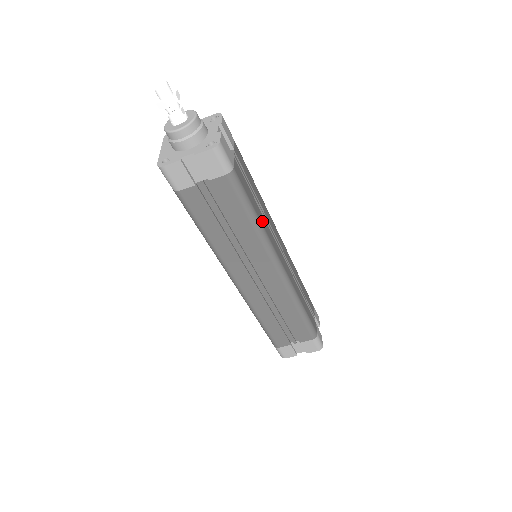
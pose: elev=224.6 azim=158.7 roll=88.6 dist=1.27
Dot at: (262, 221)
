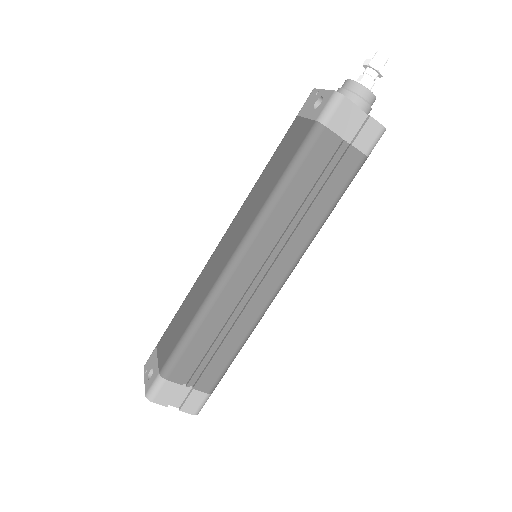
Dot at: occluded
